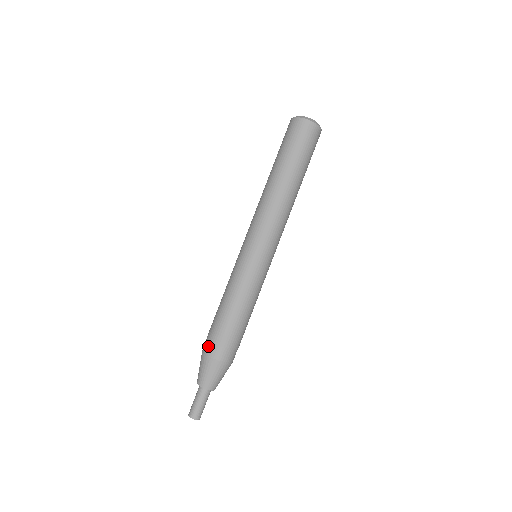
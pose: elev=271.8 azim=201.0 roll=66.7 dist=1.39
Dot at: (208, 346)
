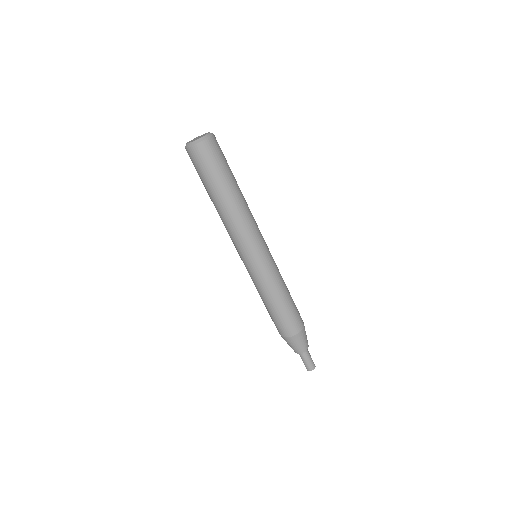
Dot at: occluded
